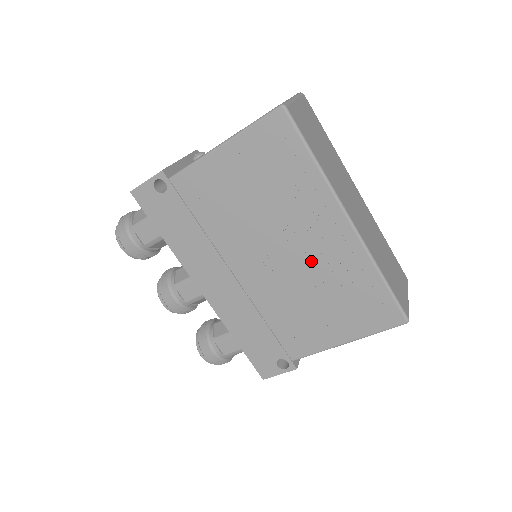
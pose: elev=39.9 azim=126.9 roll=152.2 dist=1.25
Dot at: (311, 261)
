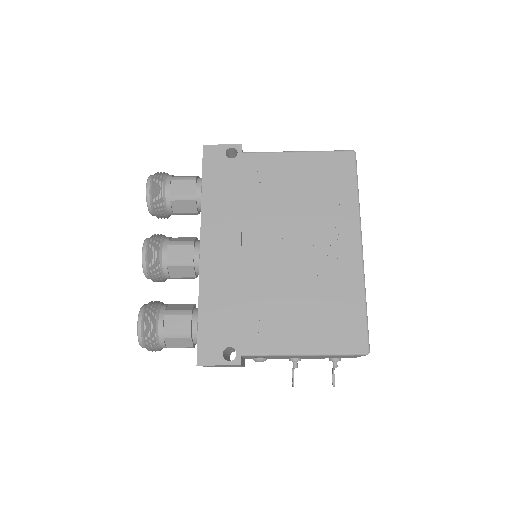
Dot at: (315, 263)
